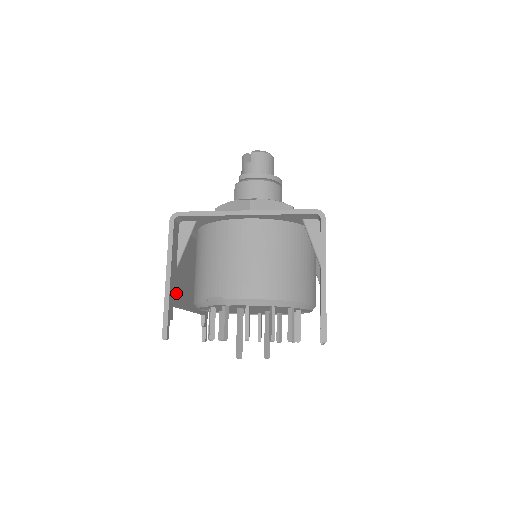
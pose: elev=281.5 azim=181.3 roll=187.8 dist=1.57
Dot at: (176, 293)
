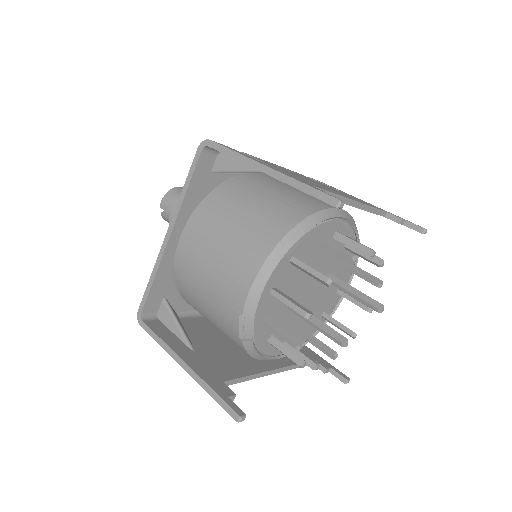
Dot at: (217, 370)
